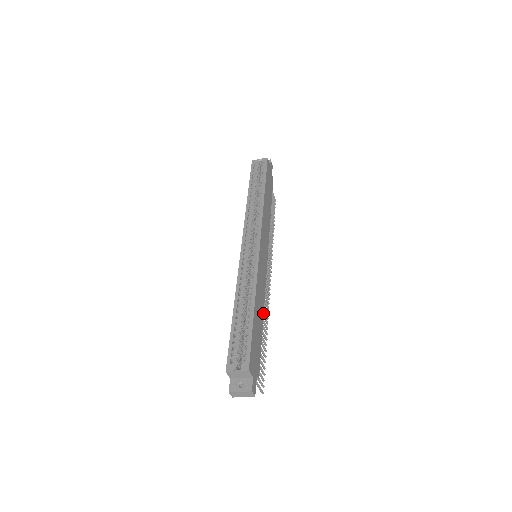
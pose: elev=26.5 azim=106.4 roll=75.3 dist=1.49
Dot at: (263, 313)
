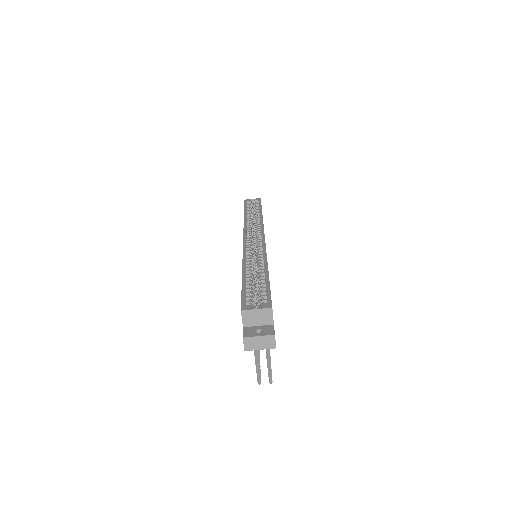
Dot at: occluded
